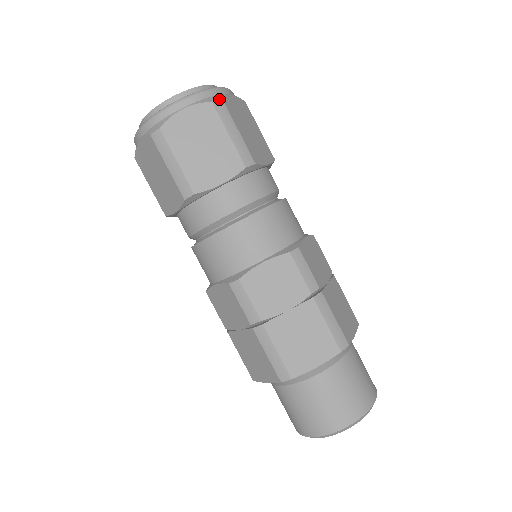
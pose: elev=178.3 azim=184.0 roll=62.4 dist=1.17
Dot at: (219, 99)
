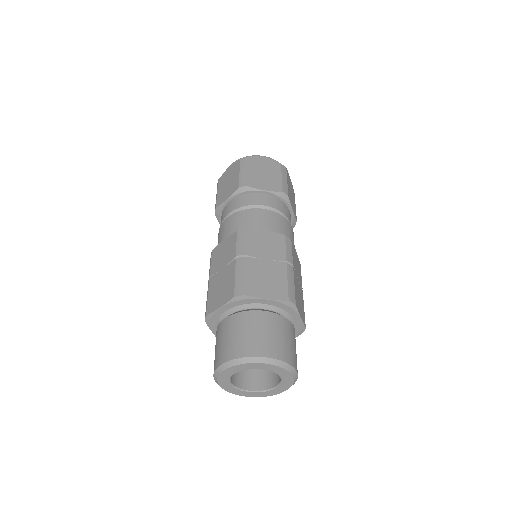
Dot at: (245, 158)
